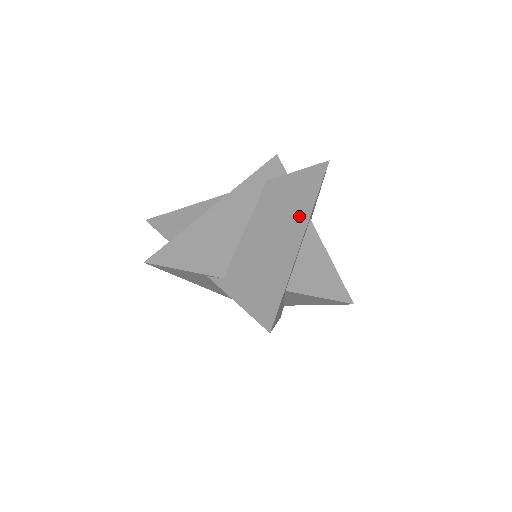
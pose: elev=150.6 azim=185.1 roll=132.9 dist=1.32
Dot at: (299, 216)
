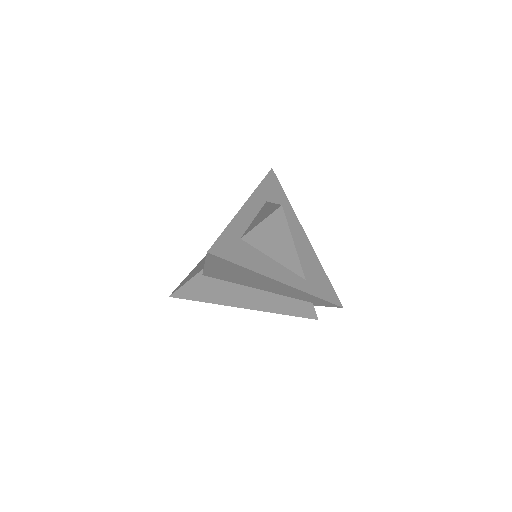
Dot at: occluded
